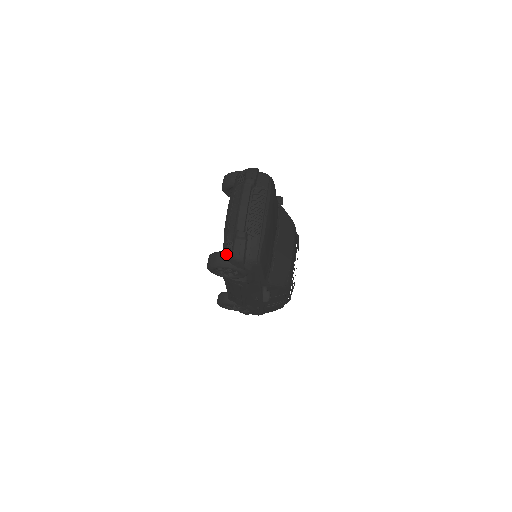
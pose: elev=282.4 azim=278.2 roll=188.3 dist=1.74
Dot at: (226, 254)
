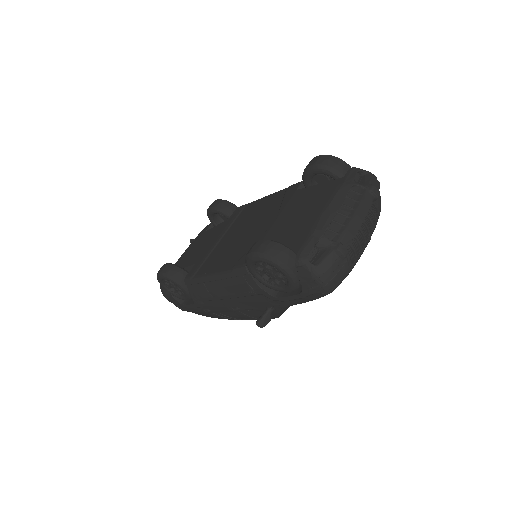
Dot at: (306, 260)
